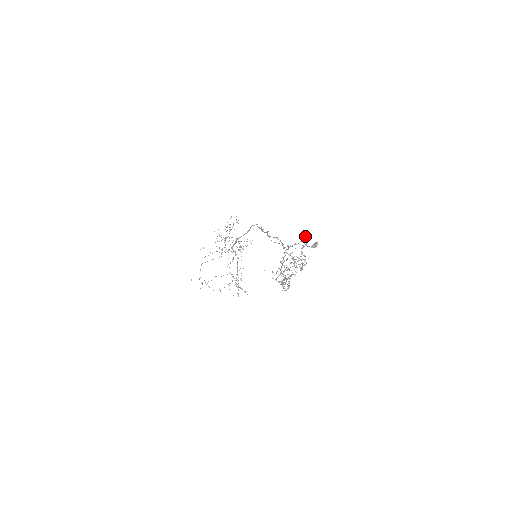
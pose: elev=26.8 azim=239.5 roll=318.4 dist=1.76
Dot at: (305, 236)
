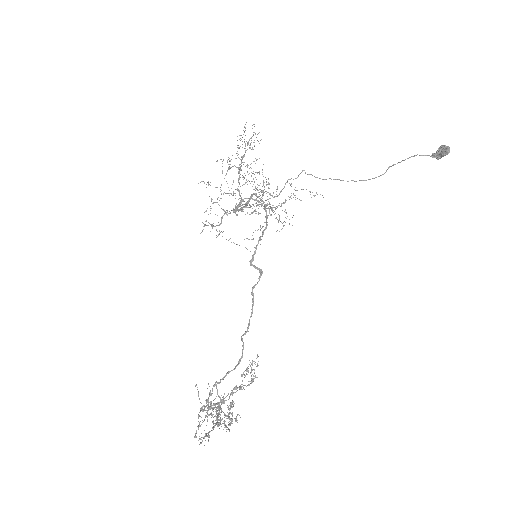
Dot at: (198, 440)
